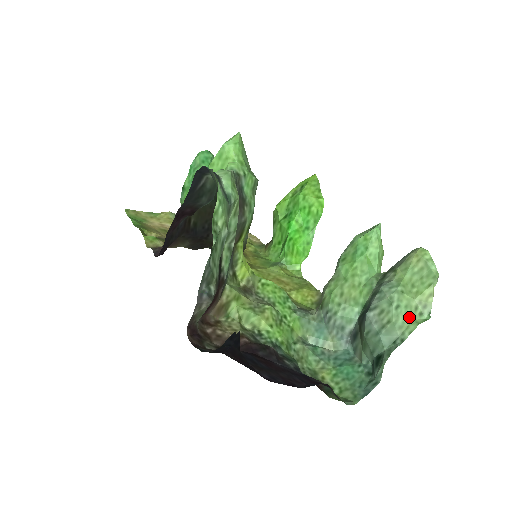
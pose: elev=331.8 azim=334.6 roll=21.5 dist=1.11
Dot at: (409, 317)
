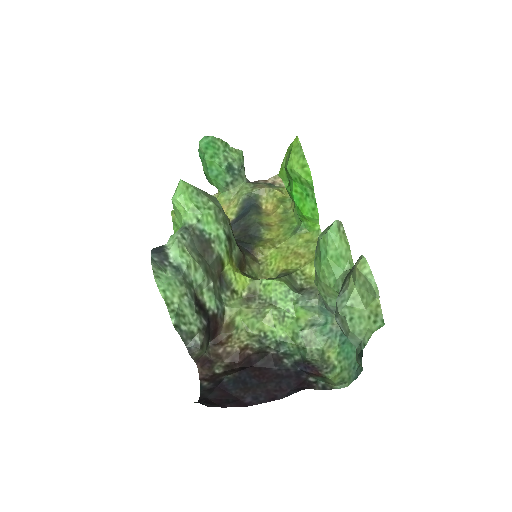
Dot at: (364, 326)
